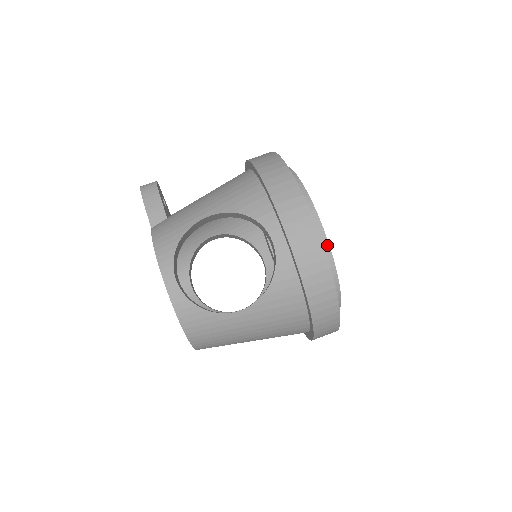
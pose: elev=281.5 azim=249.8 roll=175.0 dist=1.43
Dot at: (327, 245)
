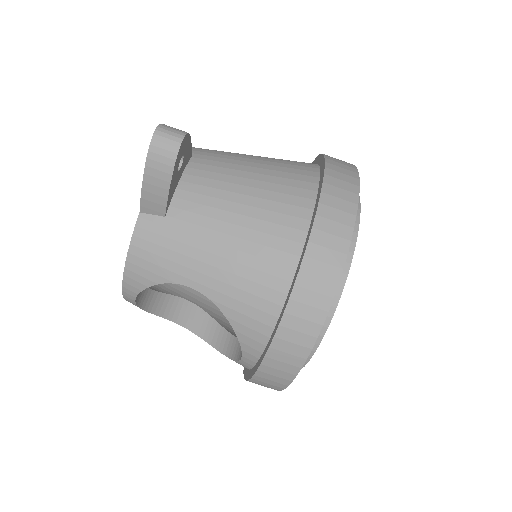
Dot at: occluded
